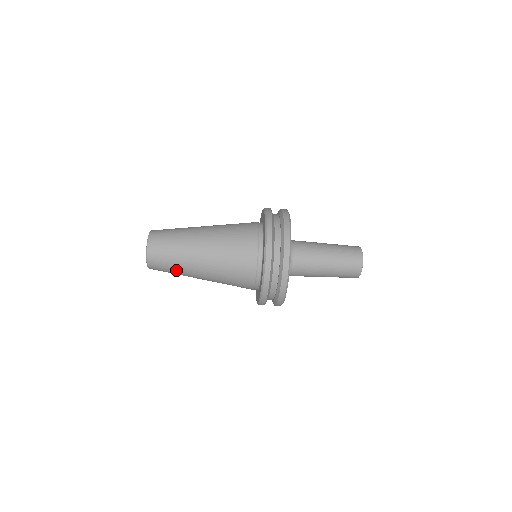
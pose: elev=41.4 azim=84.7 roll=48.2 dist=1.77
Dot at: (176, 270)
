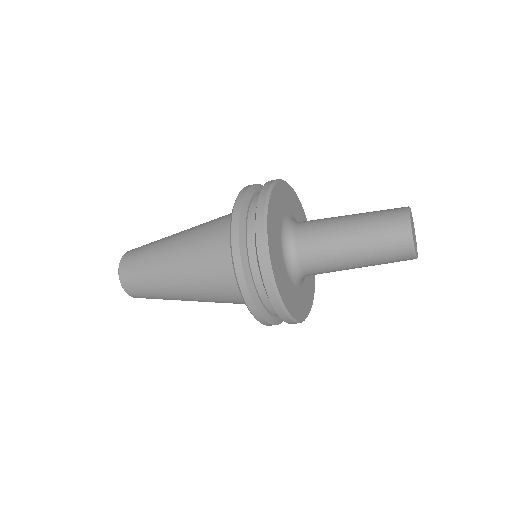
Dot at: occluded
